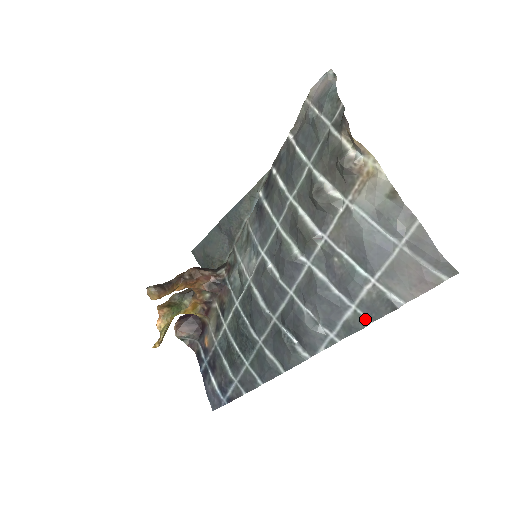
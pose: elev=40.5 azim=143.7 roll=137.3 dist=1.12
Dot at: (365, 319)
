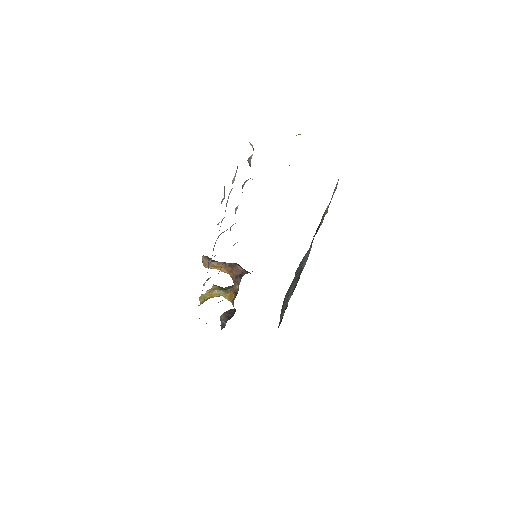
Dot at: occluded
